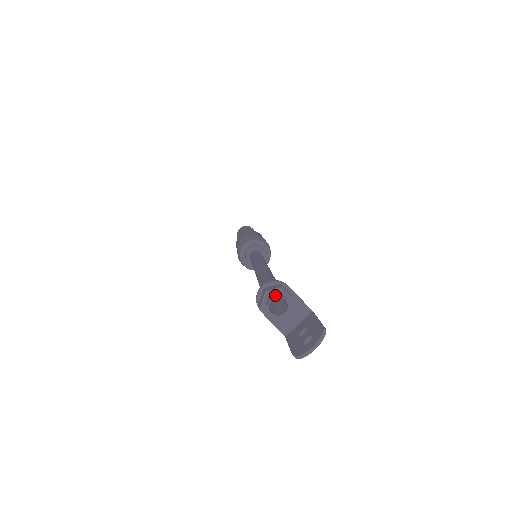
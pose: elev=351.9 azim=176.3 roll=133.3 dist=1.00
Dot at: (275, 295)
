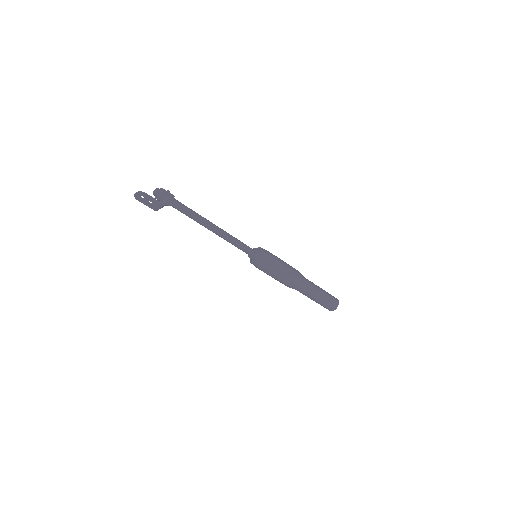
Dot at: (158, 188)
